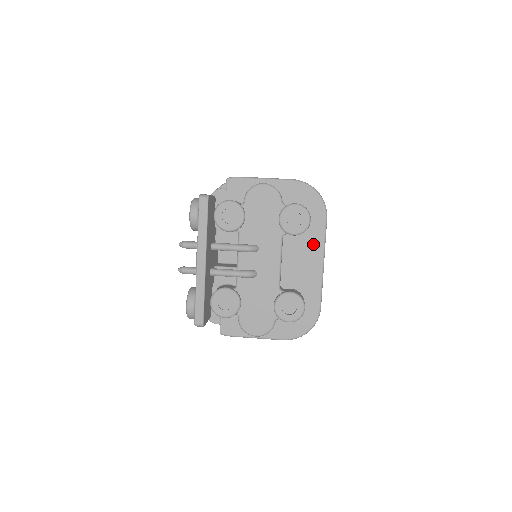
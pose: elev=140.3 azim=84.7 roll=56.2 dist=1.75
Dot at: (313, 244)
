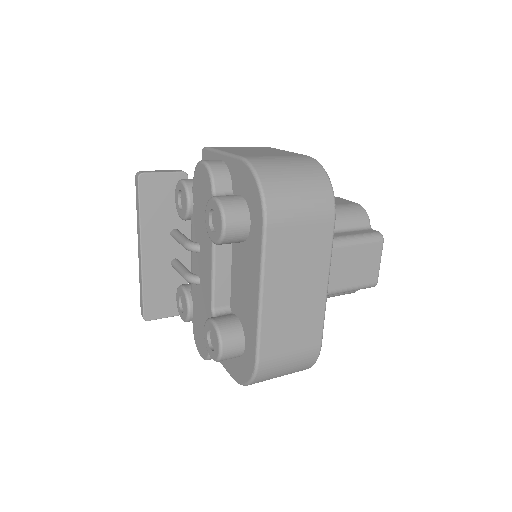
Dot at: (252, 263)
